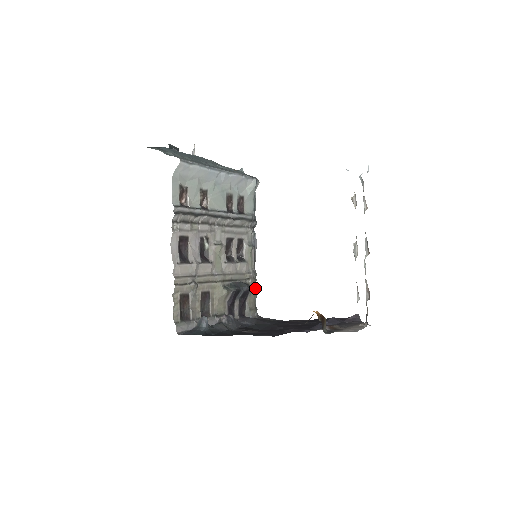
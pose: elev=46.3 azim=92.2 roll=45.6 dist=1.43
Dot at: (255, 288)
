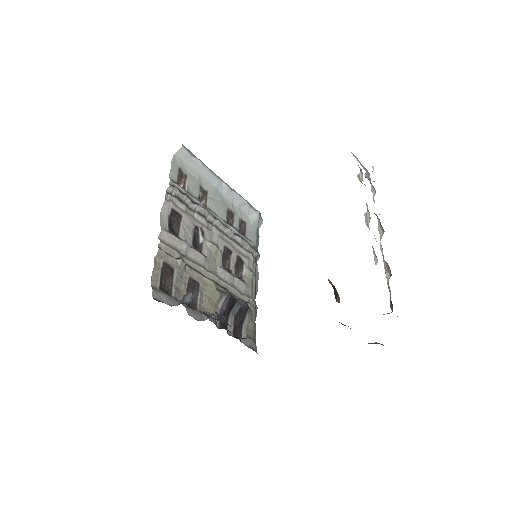
Dot at: (255, 319)
